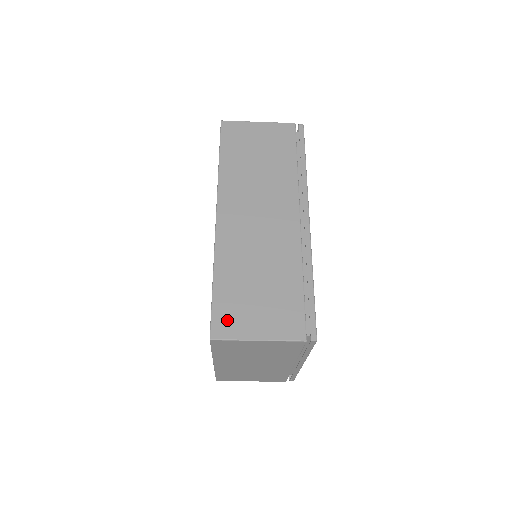
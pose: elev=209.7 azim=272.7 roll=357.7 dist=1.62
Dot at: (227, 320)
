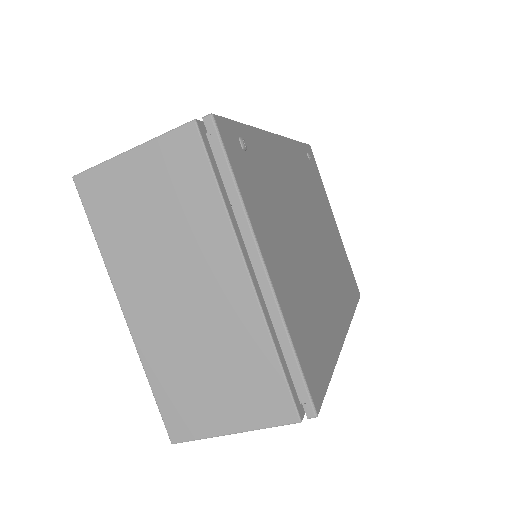
Dot at: occluded
